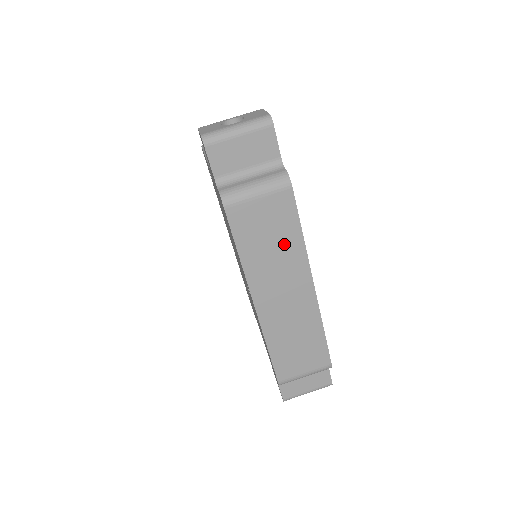
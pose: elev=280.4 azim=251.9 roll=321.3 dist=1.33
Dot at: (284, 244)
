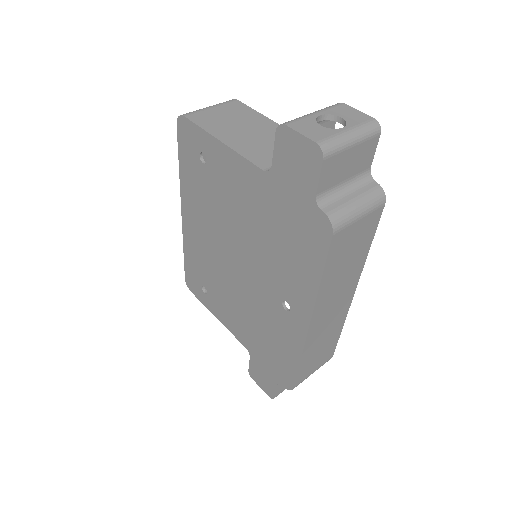
Dot at: (355, 261)
